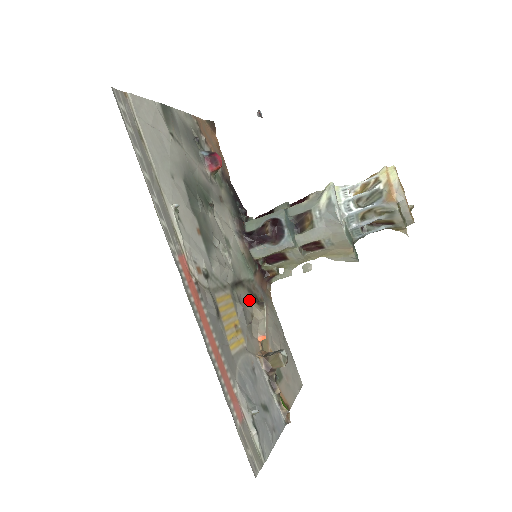
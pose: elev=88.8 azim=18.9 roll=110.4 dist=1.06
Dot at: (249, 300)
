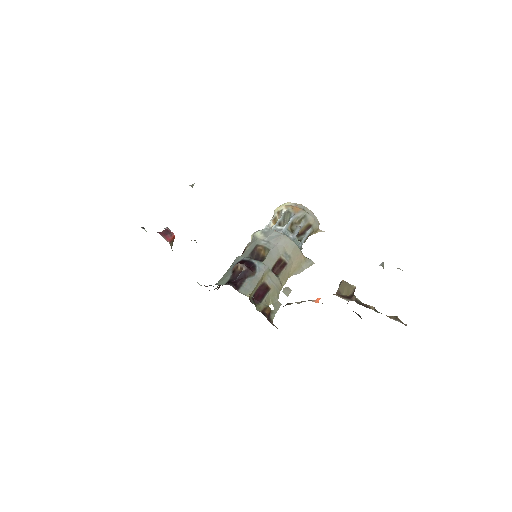
Dot at: occluded
